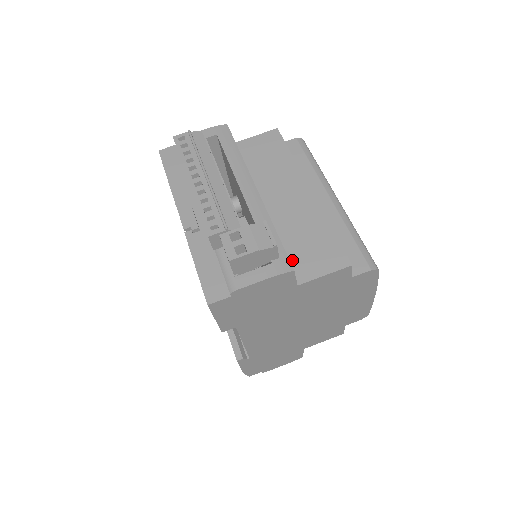
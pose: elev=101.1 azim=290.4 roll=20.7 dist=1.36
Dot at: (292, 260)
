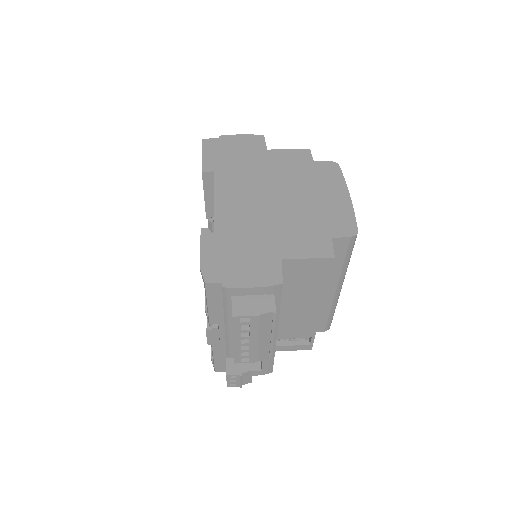
Dot at: occluded
